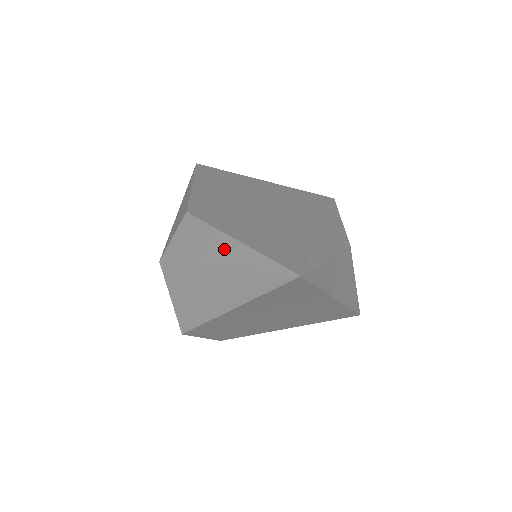
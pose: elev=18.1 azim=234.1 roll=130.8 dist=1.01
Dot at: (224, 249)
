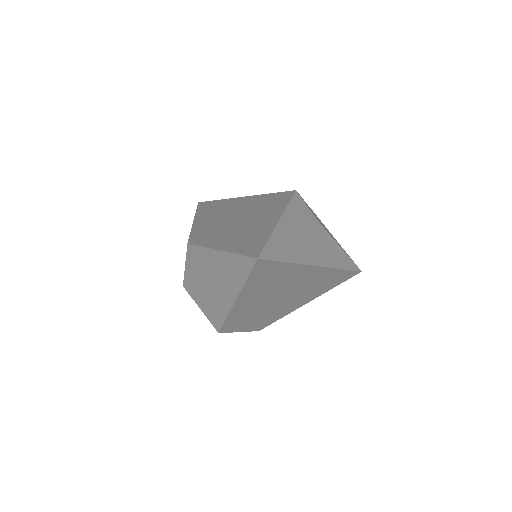
Dot at: (214, 260)
